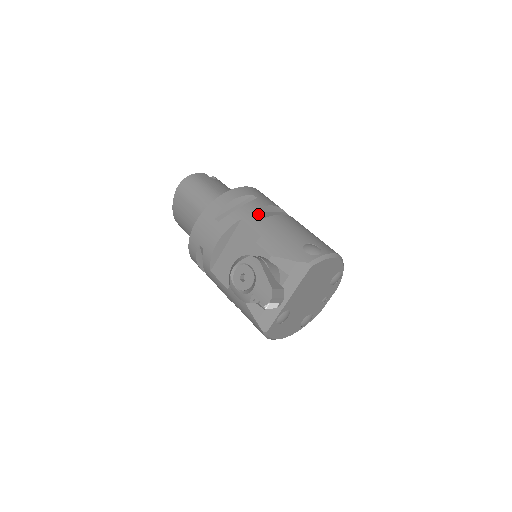
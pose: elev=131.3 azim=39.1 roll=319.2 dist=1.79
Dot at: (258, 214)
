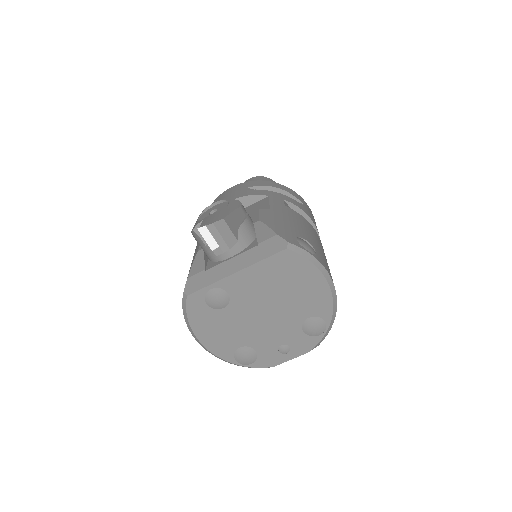
Dot at: (289, 207)
